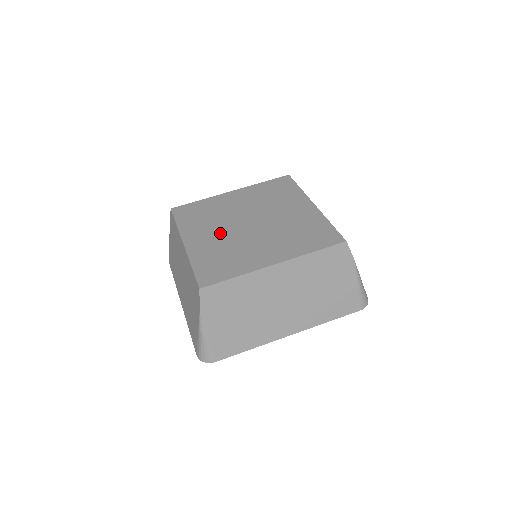
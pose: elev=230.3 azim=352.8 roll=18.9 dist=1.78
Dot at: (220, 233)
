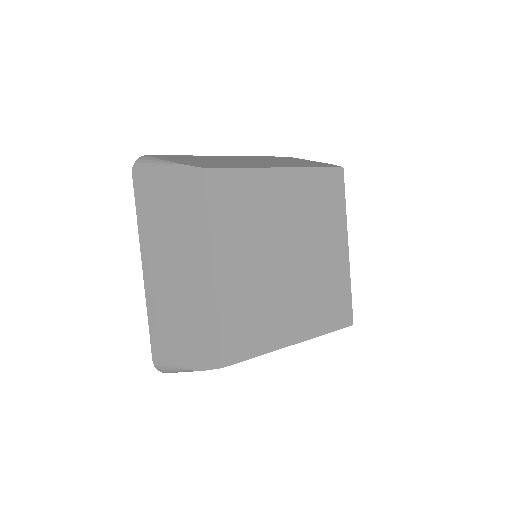
Dot at: (257, 265)
